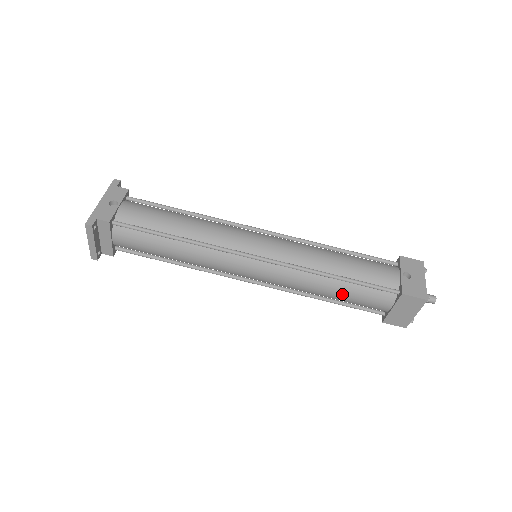
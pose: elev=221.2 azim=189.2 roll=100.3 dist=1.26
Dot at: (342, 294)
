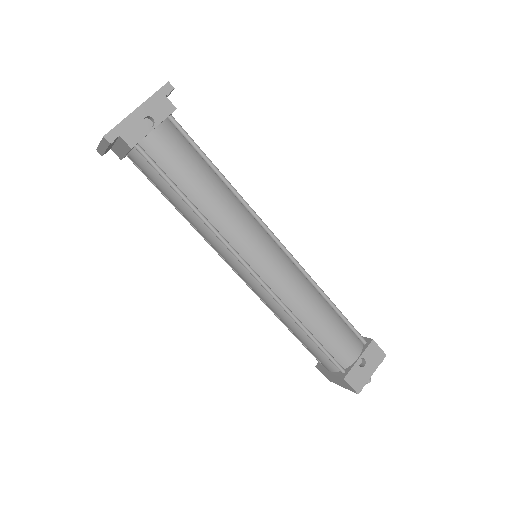
Dot at: (300, 339)
